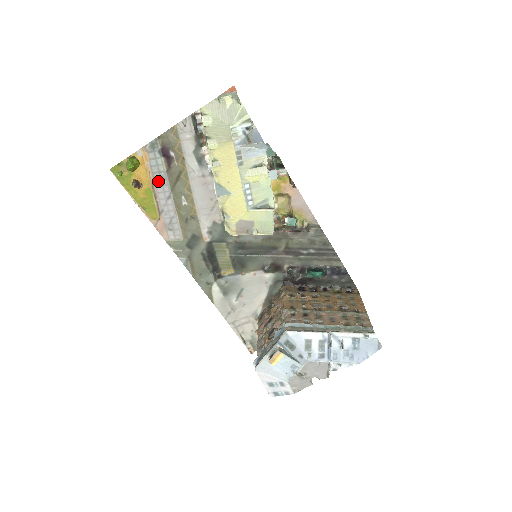
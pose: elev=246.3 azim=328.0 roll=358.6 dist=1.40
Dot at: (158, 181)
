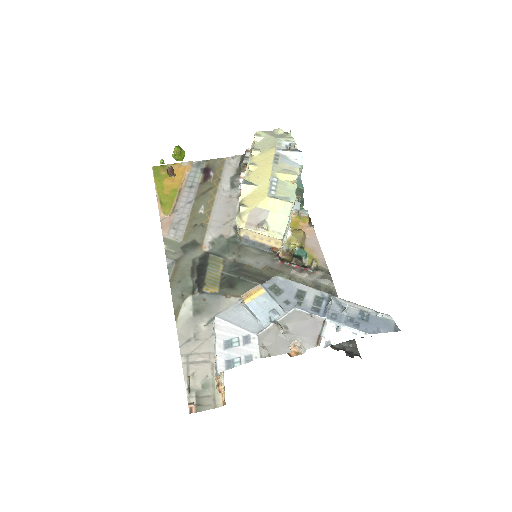
Dot at: (188, 188)
